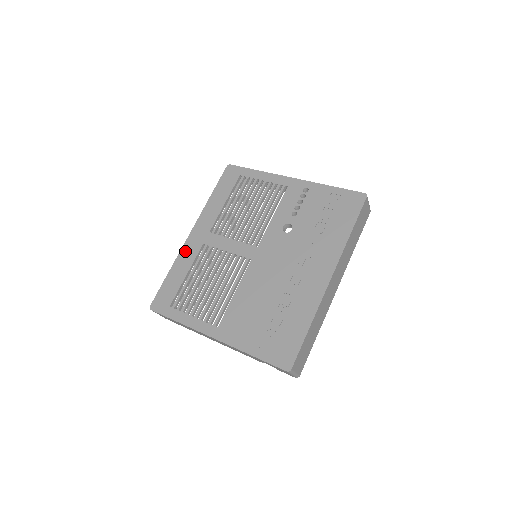
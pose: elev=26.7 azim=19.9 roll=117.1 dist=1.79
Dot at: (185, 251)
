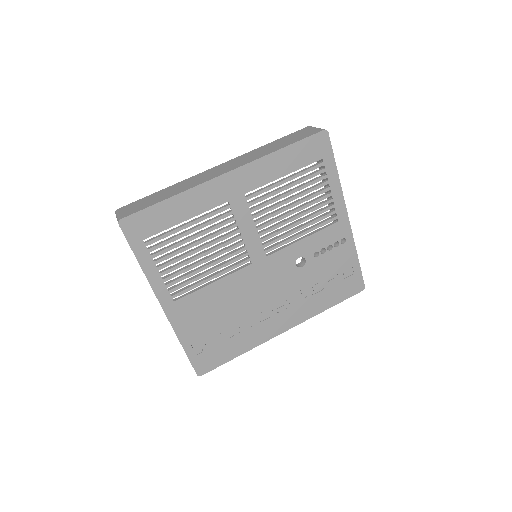
Dot at: (205, 190)
